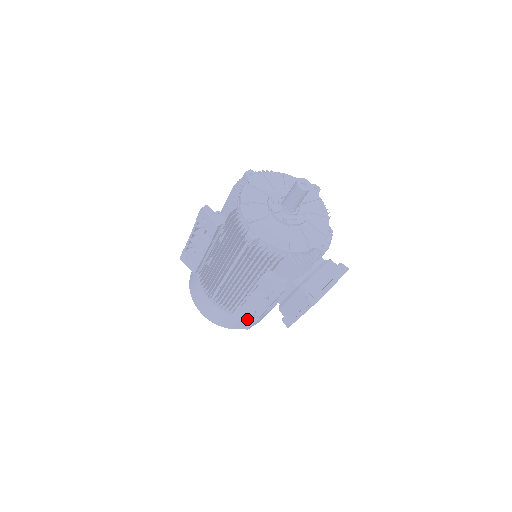
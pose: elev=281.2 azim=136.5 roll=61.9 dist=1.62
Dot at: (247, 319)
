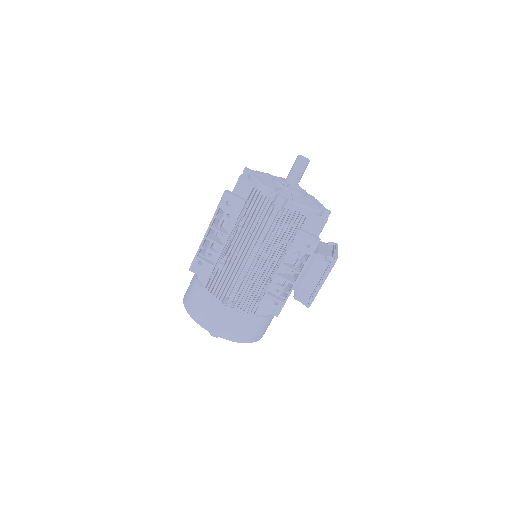
Dot at: (278, 300)
